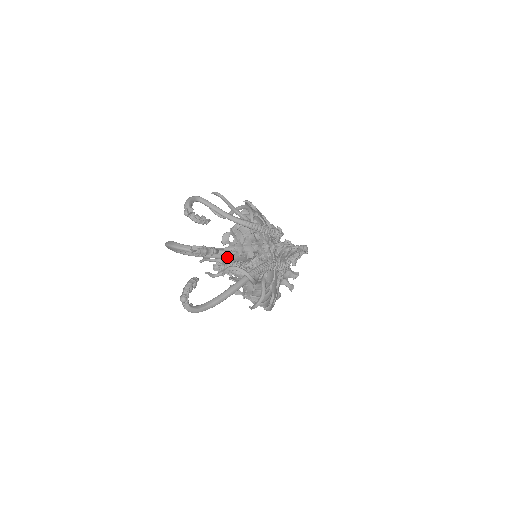
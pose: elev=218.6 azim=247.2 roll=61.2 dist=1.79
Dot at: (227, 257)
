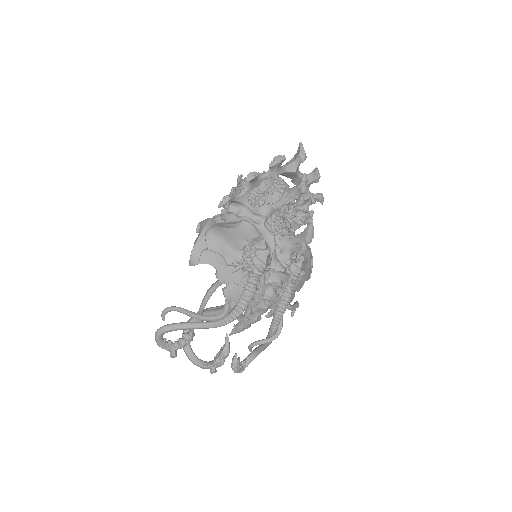
Dot at: occluded
